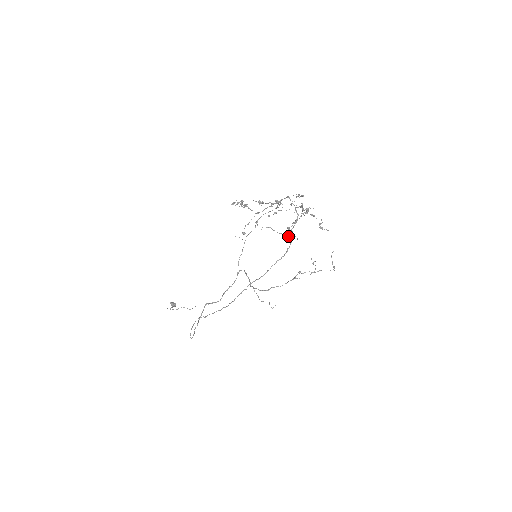
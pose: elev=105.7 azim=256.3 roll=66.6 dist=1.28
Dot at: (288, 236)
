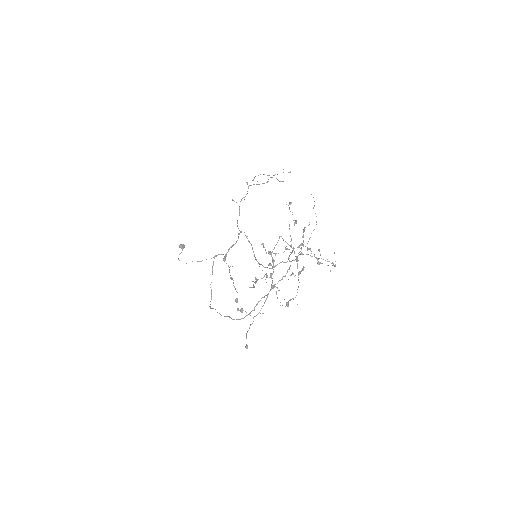
Dot at: occluded
